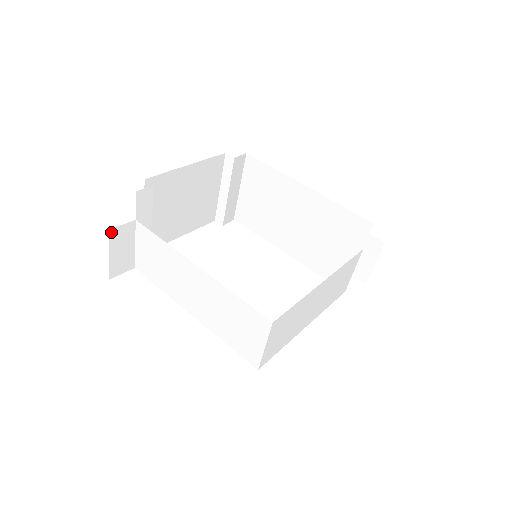
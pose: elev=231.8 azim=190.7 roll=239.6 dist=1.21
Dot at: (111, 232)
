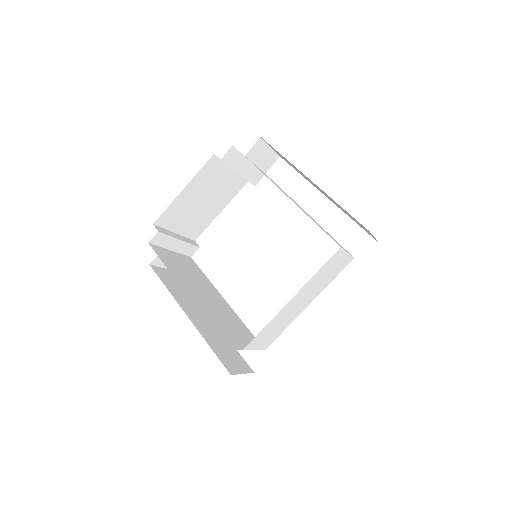
Dot at: (152, 263)
